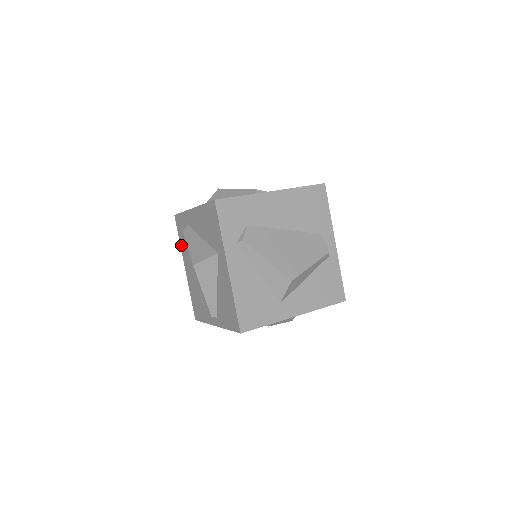
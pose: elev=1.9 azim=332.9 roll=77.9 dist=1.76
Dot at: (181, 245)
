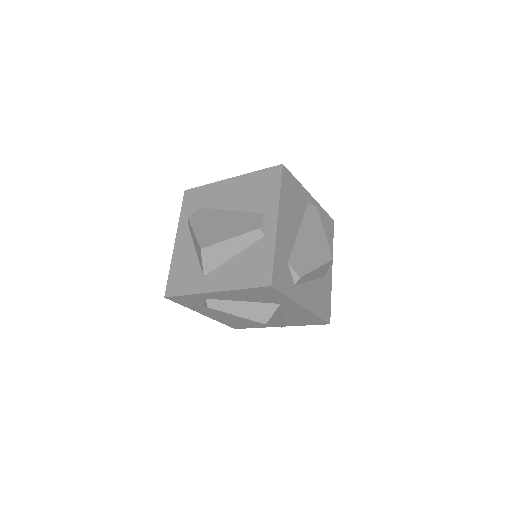
Dot at: occluded
